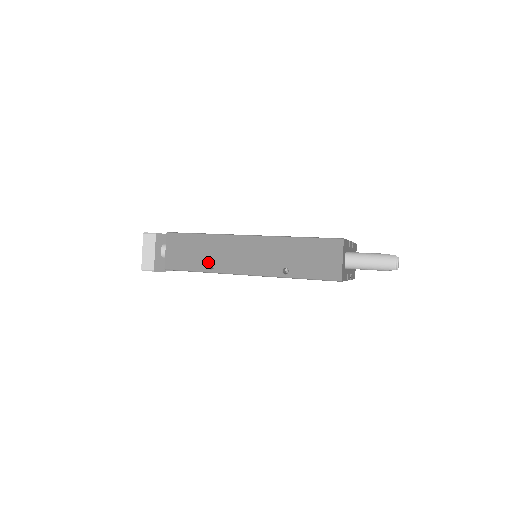
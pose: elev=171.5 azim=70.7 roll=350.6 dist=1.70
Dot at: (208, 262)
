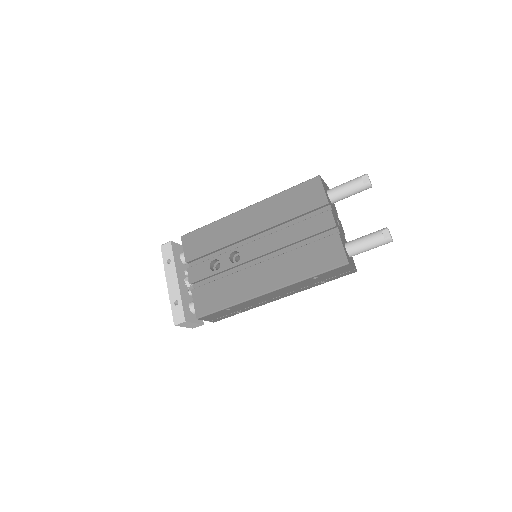
Dot at: occluded
